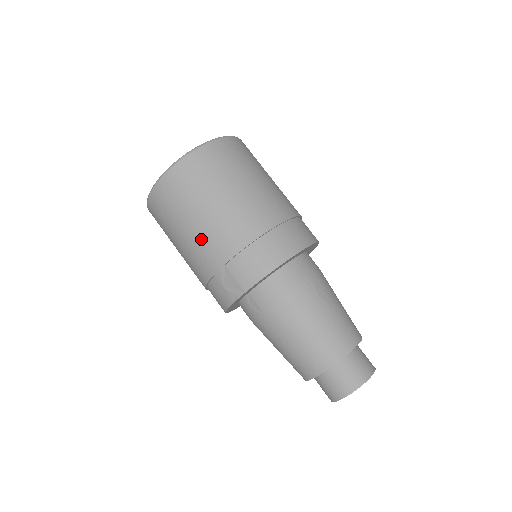
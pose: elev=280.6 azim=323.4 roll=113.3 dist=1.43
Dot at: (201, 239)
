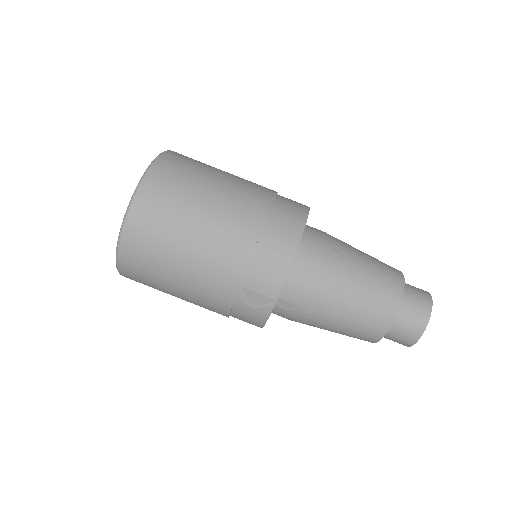
Dot at: (200, 276)
